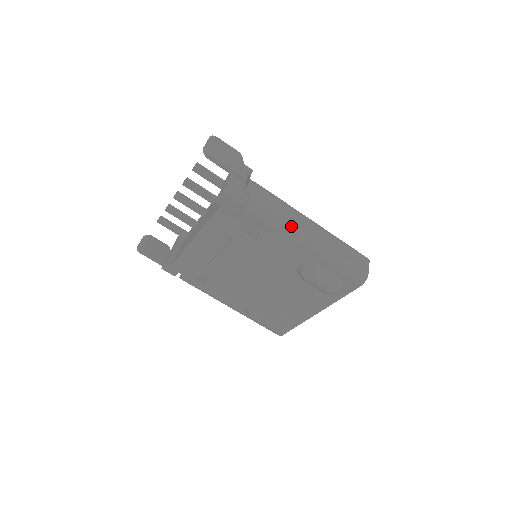
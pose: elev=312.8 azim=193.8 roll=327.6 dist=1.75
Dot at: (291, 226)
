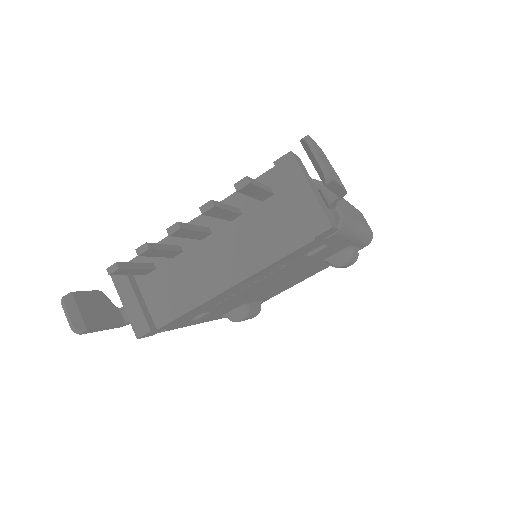
Dot at: (356, 223)
